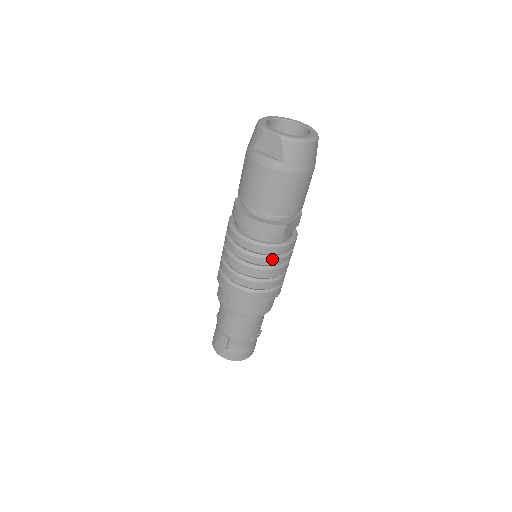
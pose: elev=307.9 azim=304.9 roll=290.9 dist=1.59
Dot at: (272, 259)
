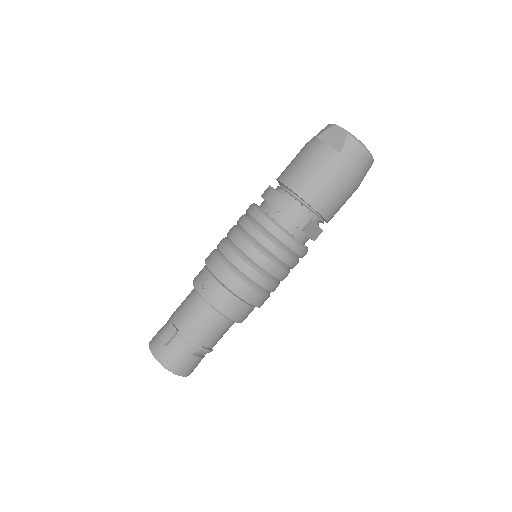
Dot at: (278, 248)
